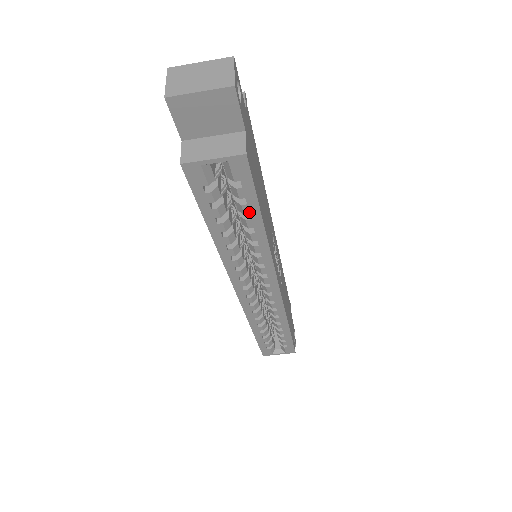
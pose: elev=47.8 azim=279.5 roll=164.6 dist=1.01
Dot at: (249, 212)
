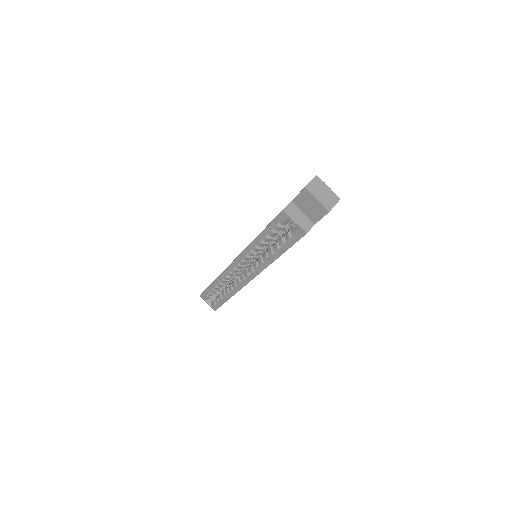
Dot at: (282, 247)
